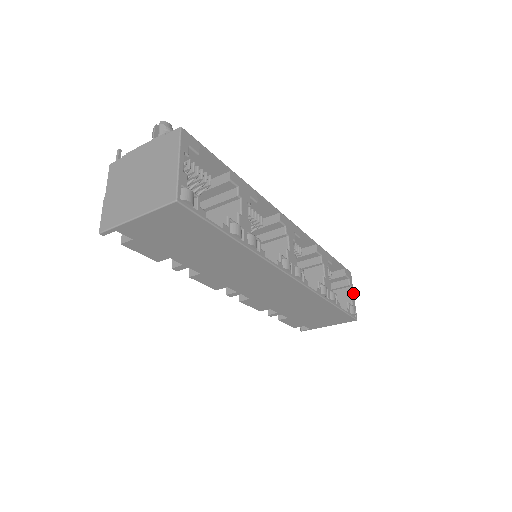
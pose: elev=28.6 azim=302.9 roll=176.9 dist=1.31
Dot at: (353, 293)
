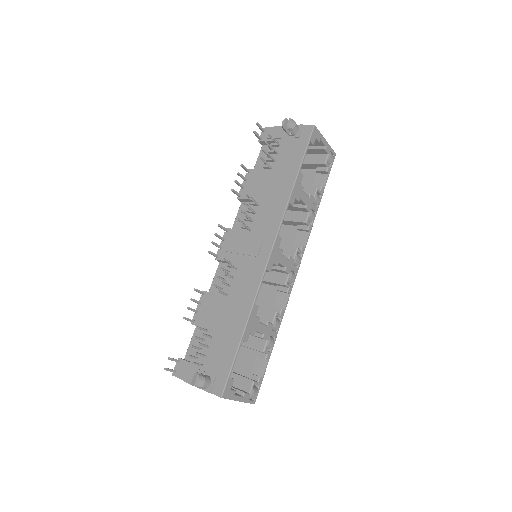
Dot at: (324, 140)
